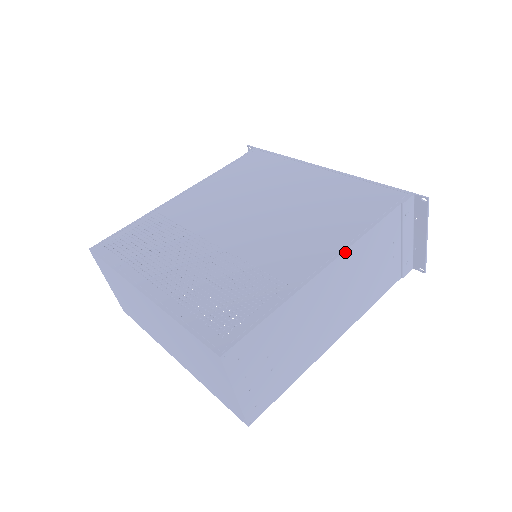
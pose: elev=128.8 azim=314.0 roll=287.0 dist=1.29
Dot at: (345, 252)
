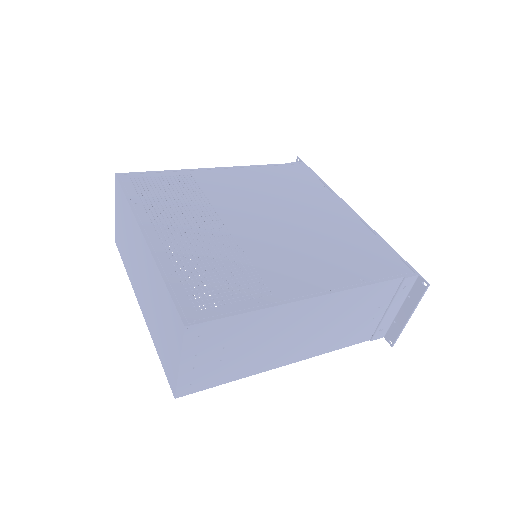
Dot at: (335, 293)
